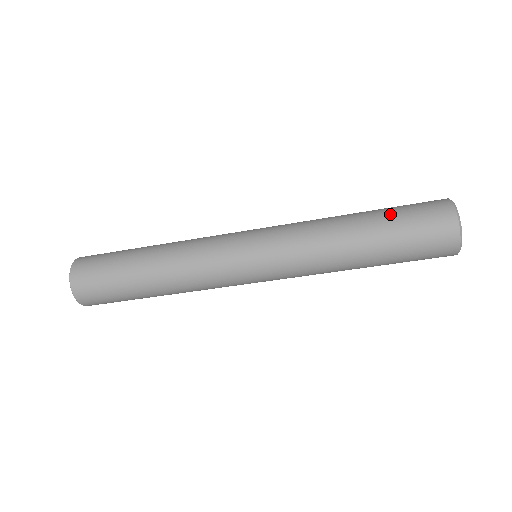
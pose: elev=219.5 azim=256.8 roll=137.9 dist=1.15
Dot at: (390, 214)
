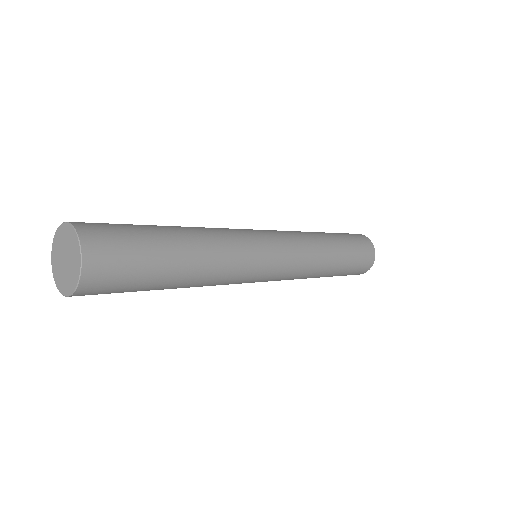
Dot at: (343, 236)
